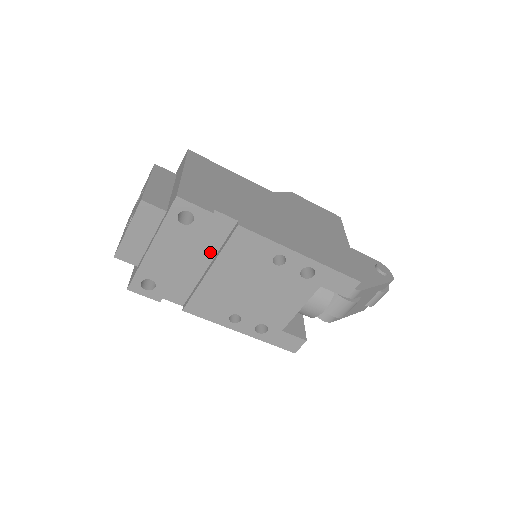
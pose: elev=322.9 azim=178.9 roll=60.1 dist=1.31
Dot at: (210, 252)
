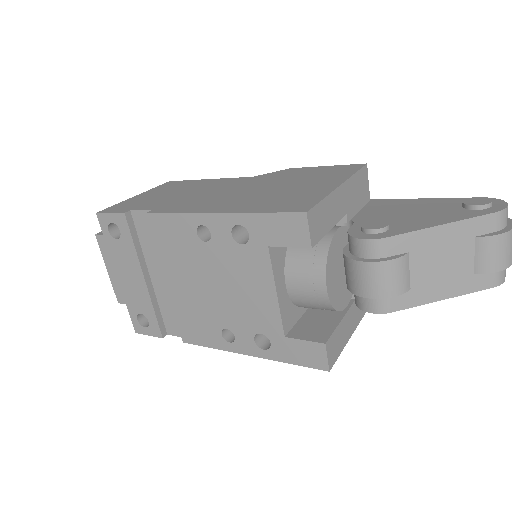
Dot at: occluded
